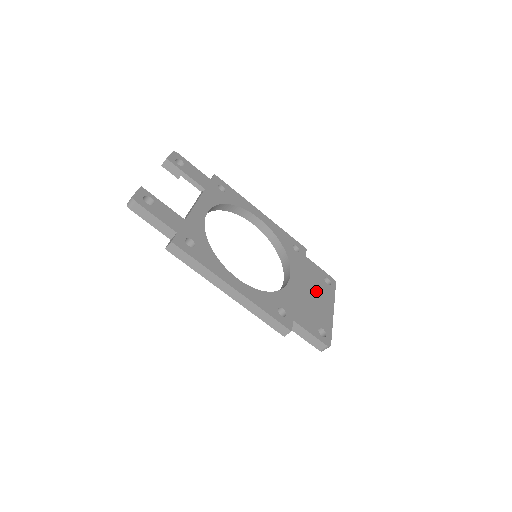
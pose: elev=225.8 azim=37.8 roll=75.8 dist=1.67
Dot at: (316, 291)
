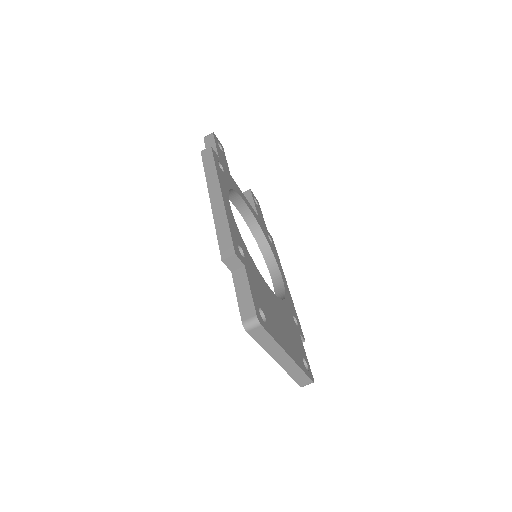
Dot at: (287, 332)
